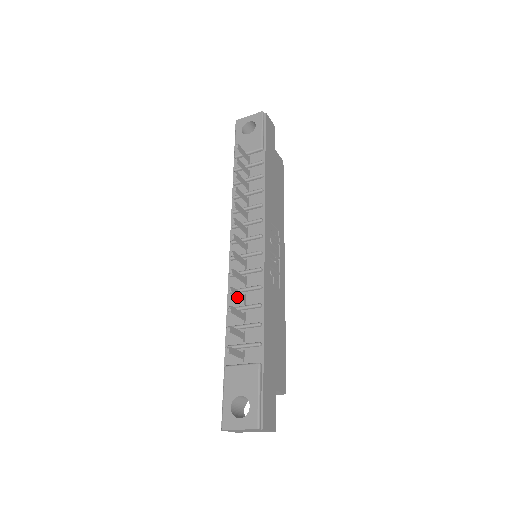
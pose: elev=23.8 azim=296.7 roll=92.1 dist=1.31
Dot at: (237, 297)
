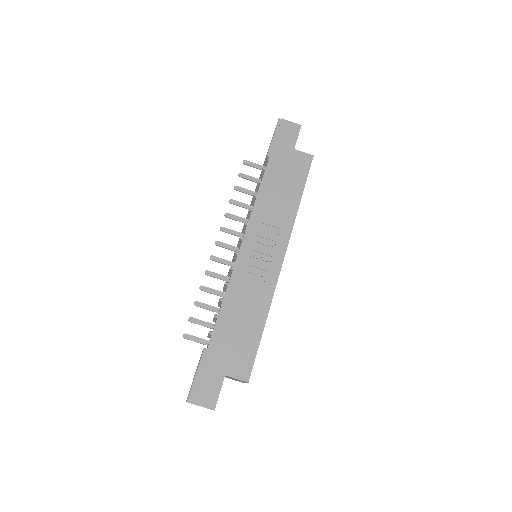
Dot at: occluded
